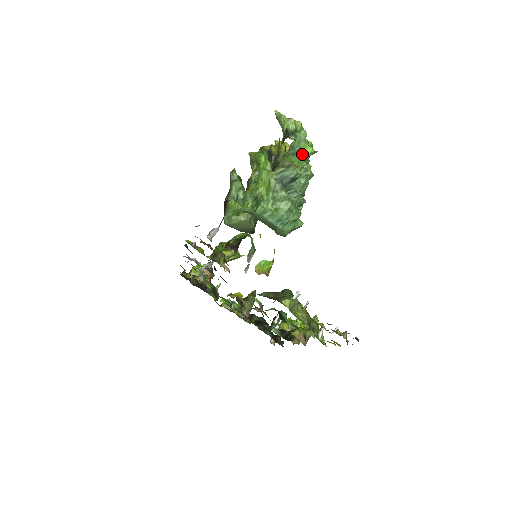
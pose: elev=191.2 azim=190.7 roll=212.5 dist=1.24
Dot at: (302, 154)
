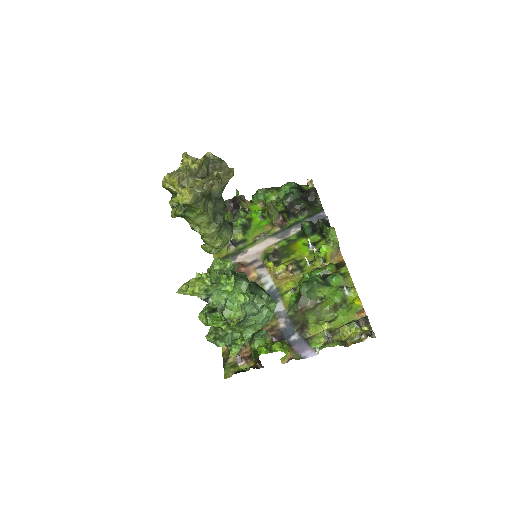
Dot at: (228, 295)
